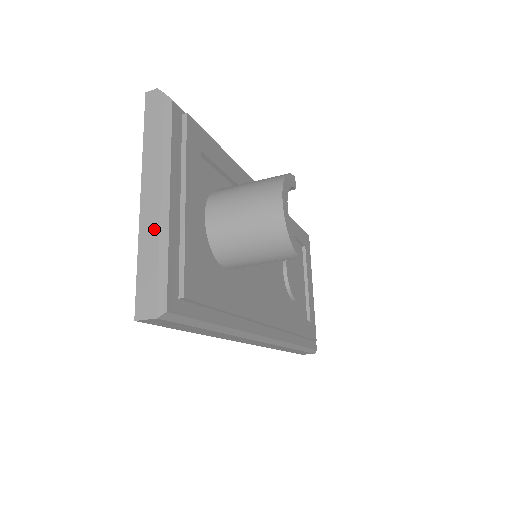
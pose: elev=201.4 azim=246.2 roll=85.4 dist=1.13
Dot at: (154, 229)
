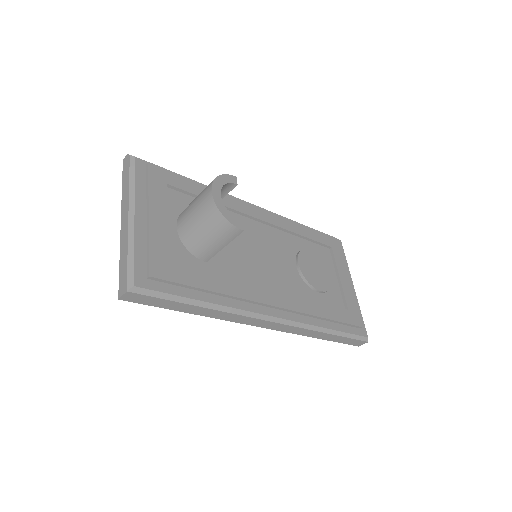
Dot at: (126, 238)
